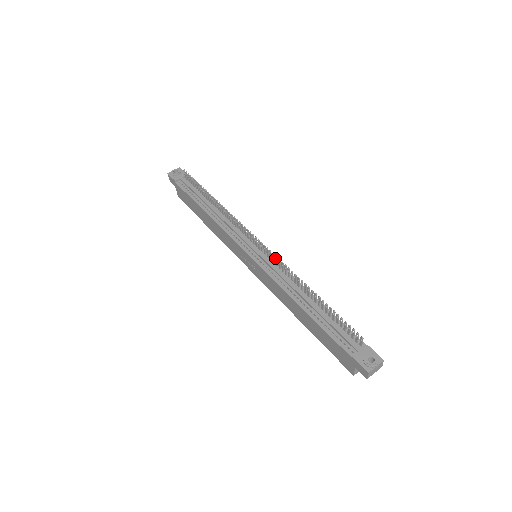
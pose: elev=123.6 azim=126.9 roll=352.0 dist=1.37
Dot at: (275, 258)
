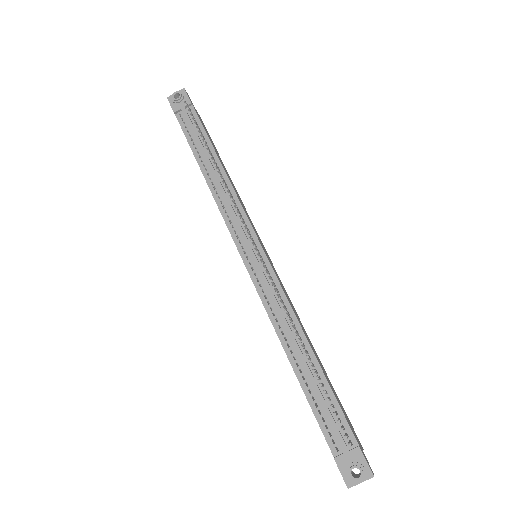
Dot at: (270, 280)
